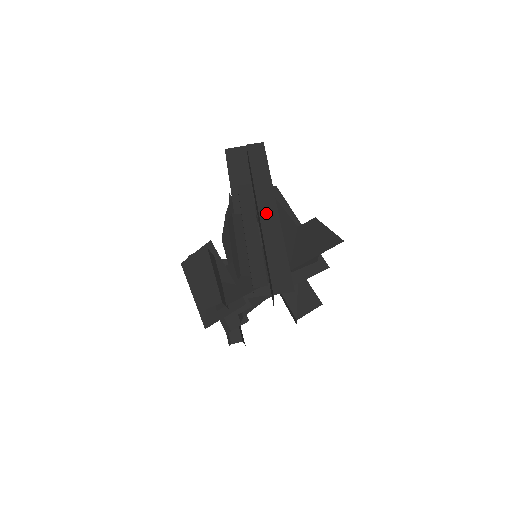
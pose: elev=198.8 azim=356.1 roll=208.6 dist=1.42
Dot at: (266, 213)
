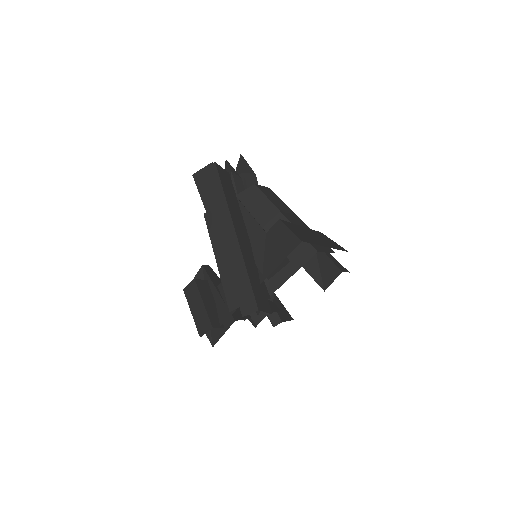
Dot at: (226, 238)
